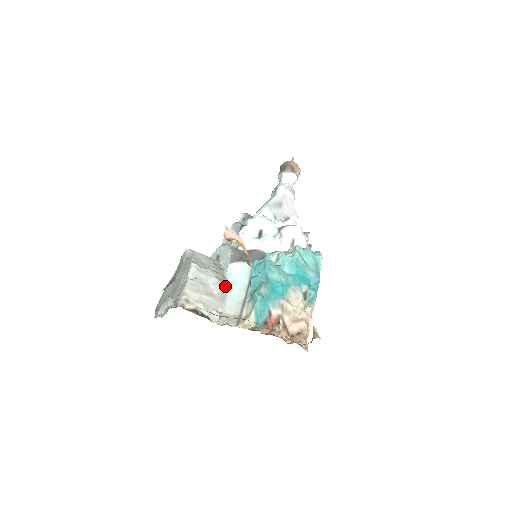
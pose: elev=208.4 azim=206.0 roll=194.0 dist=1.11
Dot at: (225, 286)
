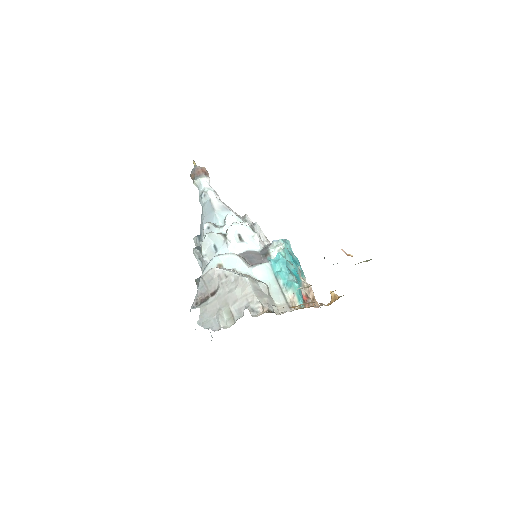
Dot at: (267, 286)
